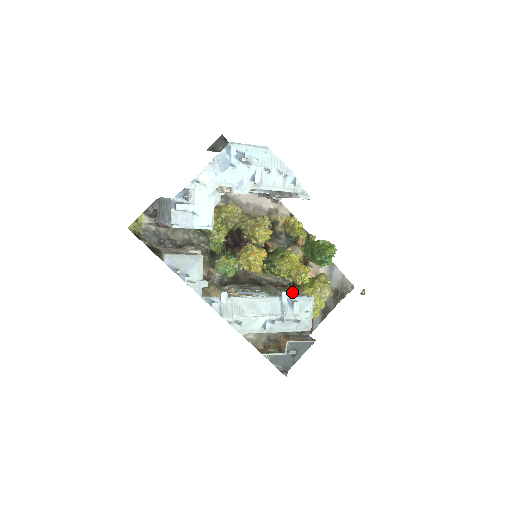
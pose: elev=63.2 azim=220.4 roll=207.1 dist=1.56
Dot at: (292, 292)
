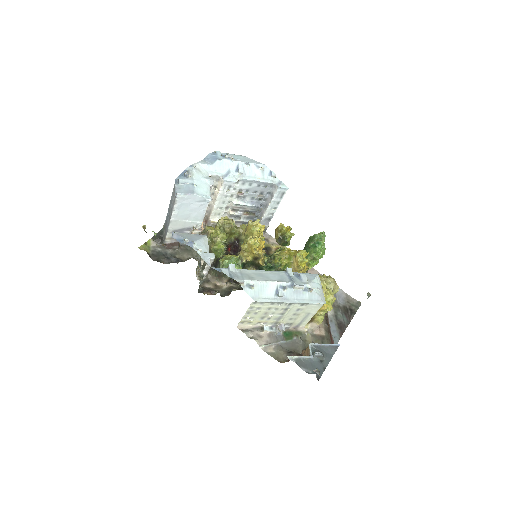
Dot at: occluded
